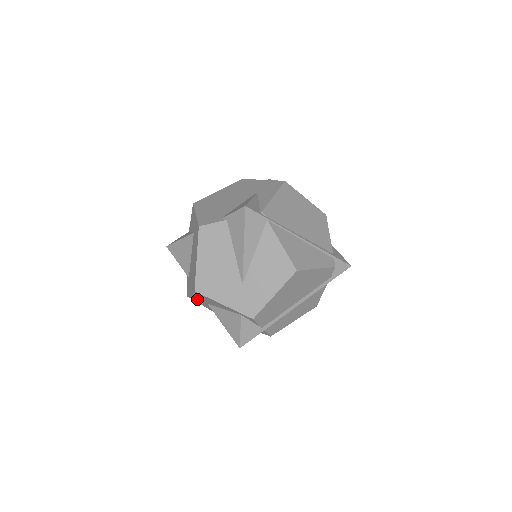
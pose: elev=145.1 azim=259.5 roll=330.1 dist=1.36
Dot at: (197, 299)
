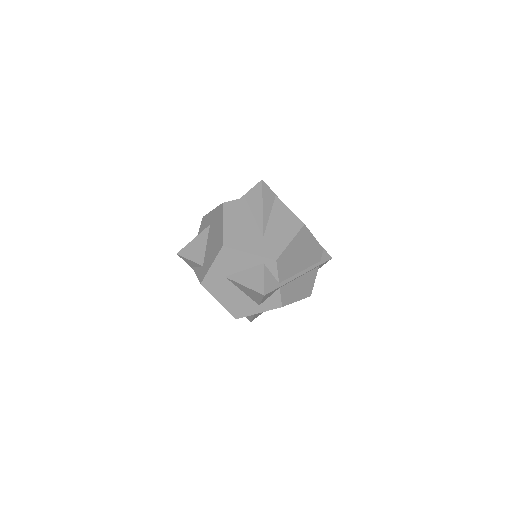
Dot at: (214, 277)
